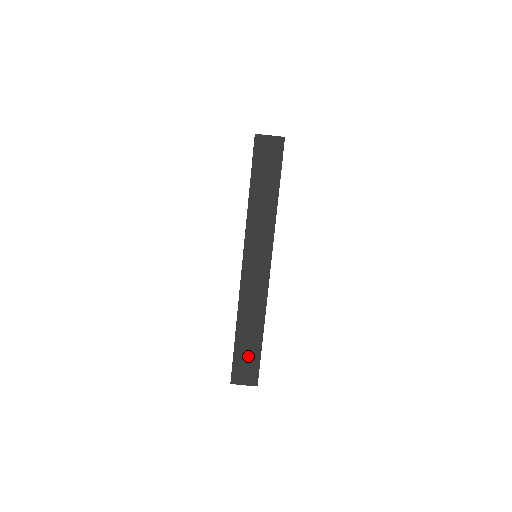
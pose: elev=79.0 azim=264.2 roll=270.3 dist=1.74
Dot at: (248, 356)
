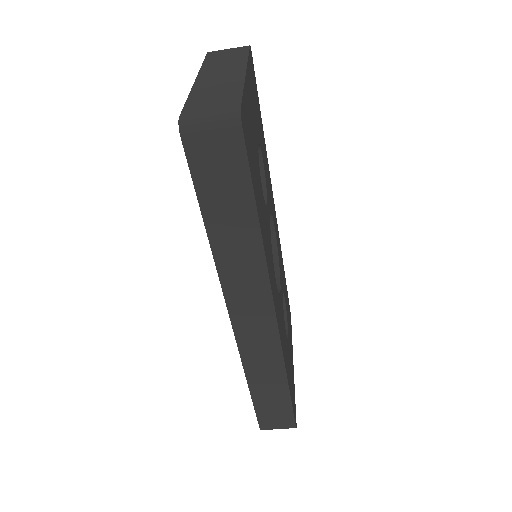
Dot at: (274, 407)
